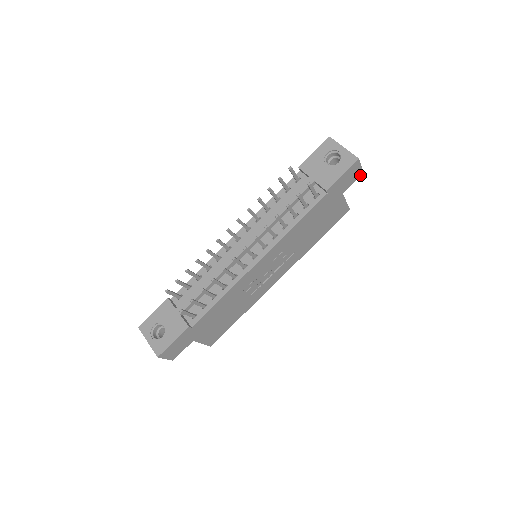
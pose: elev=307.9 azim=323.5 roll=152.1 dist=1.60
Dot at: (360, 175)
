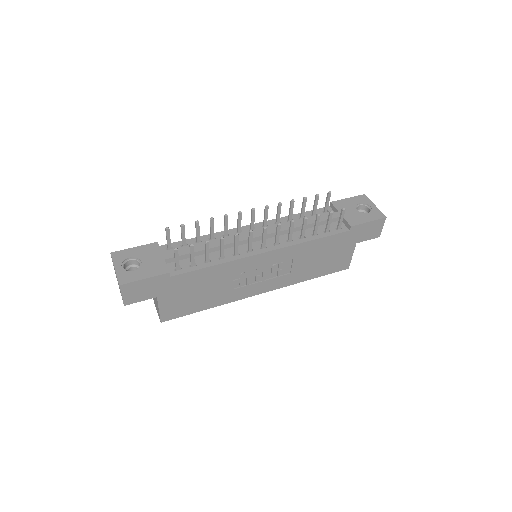
Dot at: (376, 237)
